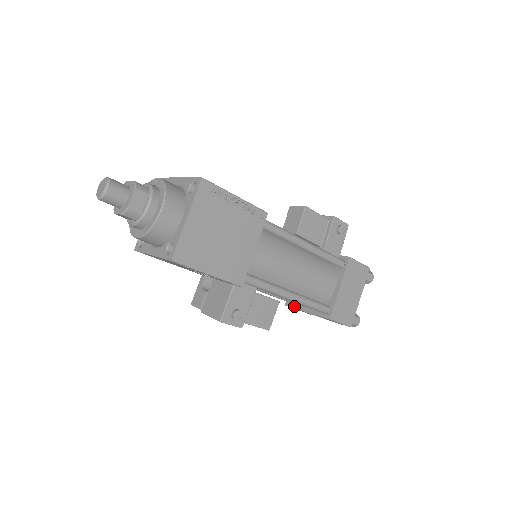
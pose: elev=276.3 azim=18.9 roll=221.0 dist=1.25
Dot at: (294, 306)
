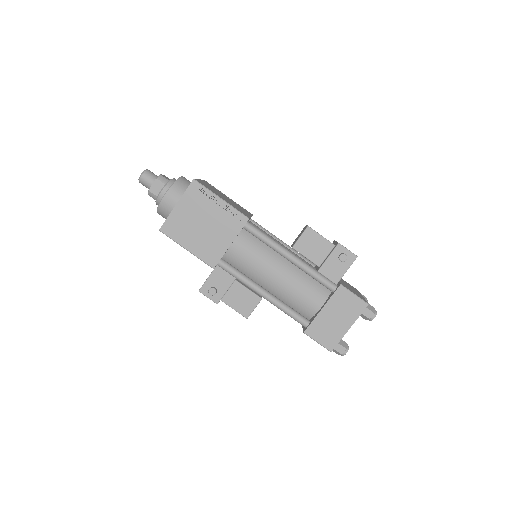
Dot at: occluded
